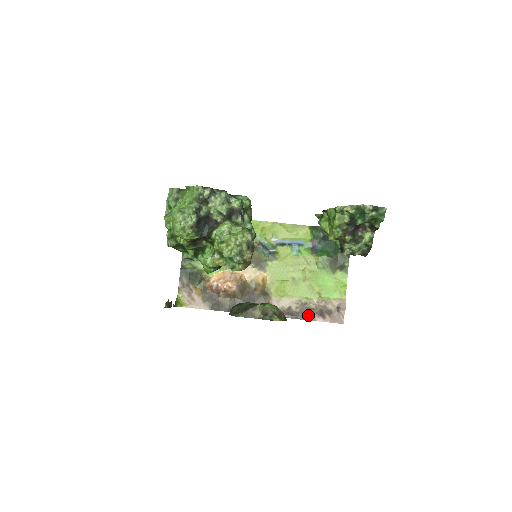
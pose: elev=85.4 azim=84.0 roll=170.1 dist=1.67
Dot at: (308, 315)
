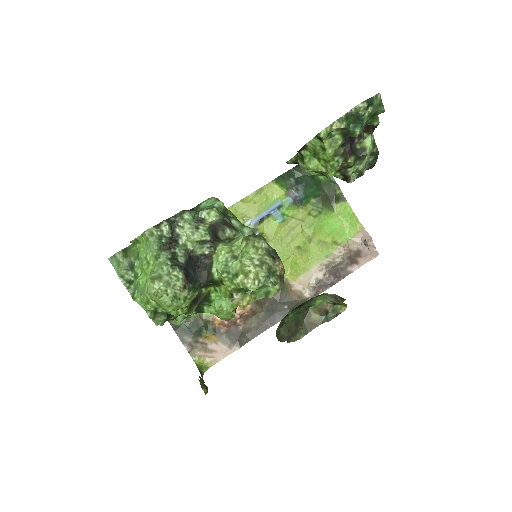
Dot at: (340, 273)
